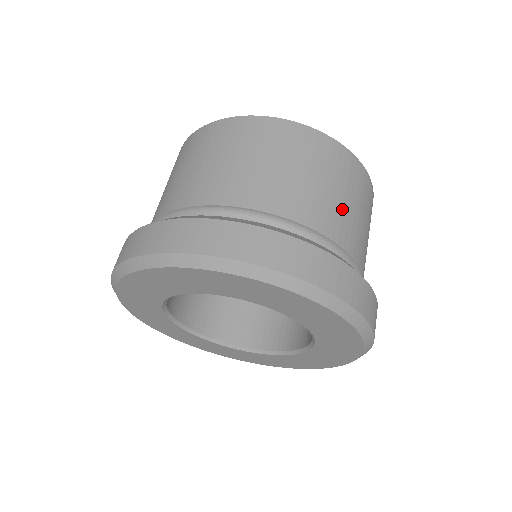
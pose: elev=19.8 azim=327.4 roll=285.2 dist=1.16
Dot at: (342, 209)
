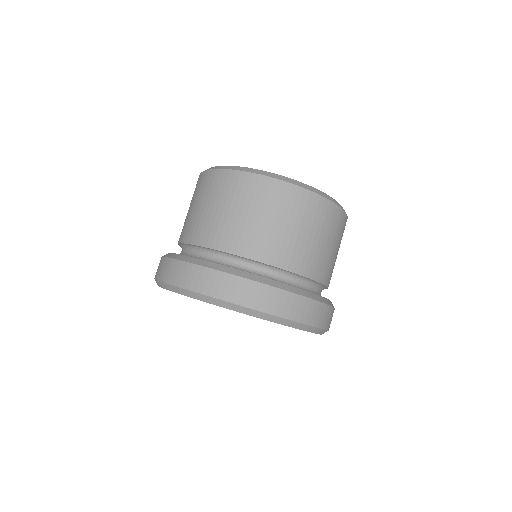
Dot at: (319, 252)
